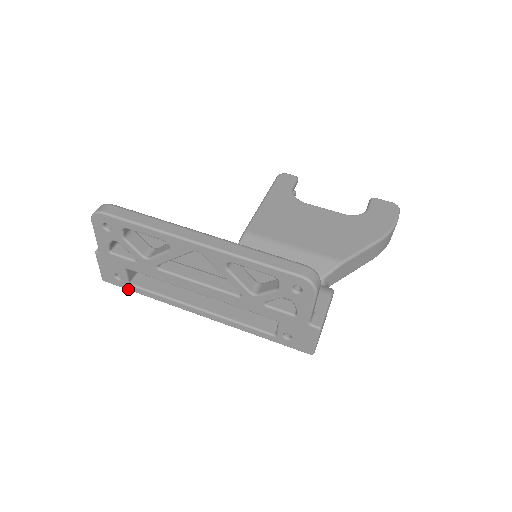
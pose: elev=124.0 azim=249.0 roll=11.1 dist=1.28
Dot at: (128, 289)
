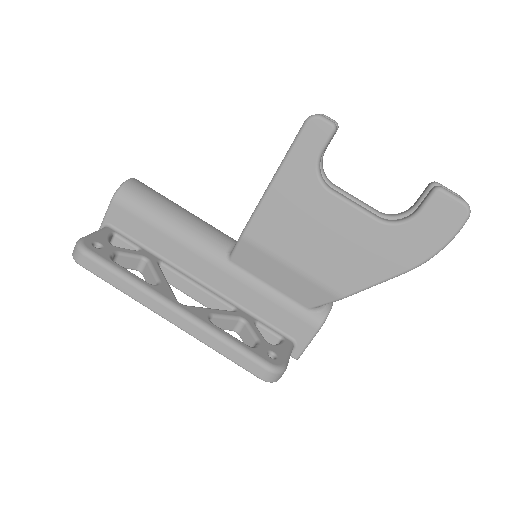
Dot at: occluded
